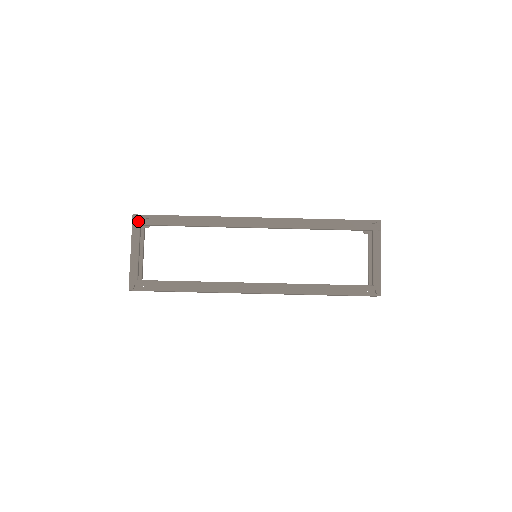
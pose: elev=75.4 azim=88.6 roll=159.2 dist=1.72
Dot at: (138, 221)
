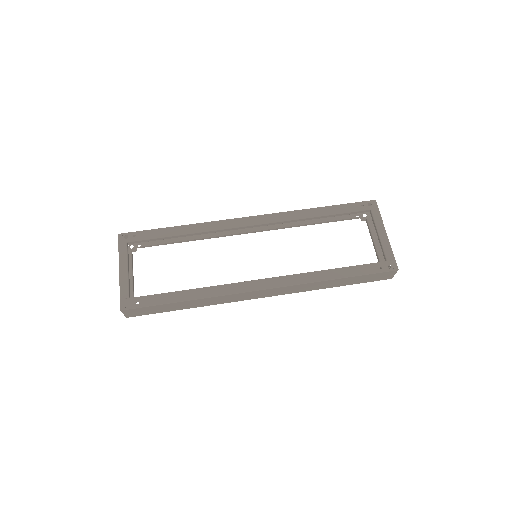
Dot at: (124, 239)
